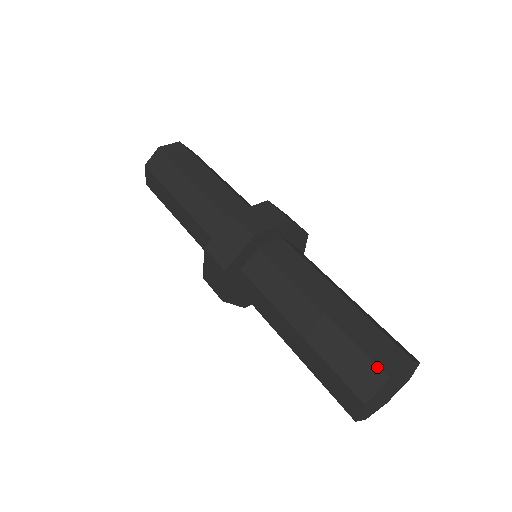
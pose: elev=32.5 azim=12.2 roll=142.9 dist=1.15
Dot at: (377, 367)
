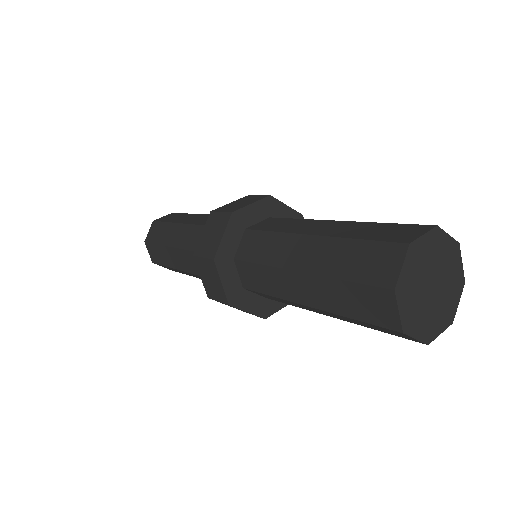
Dot at: (391, 243)
